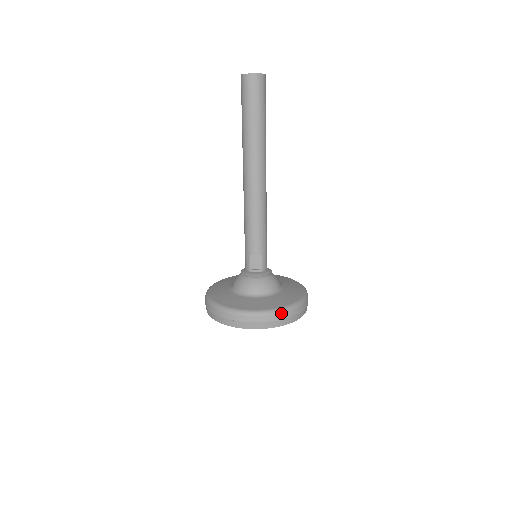
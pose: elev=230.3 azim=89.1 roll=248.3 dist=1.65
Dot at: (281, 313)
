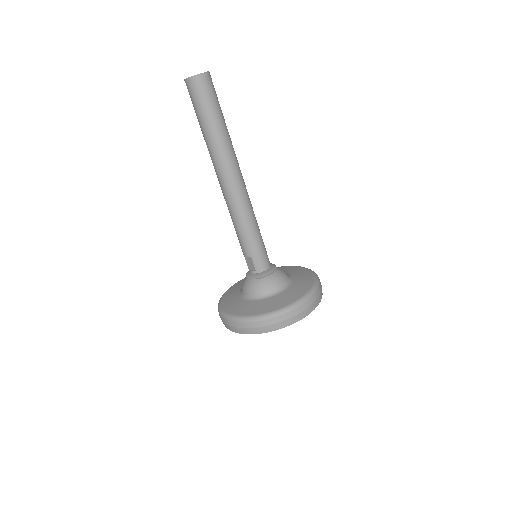
Dot at: (244, 322)
